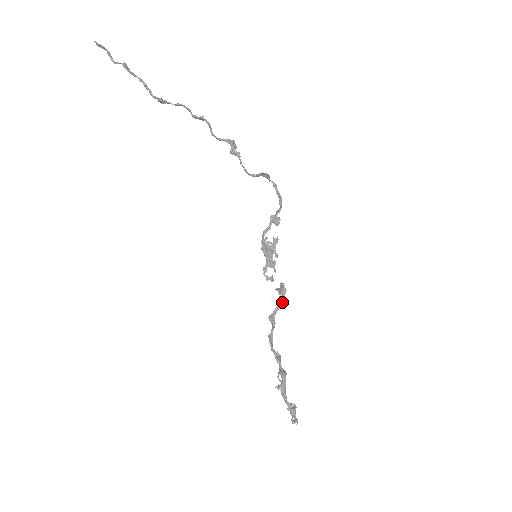
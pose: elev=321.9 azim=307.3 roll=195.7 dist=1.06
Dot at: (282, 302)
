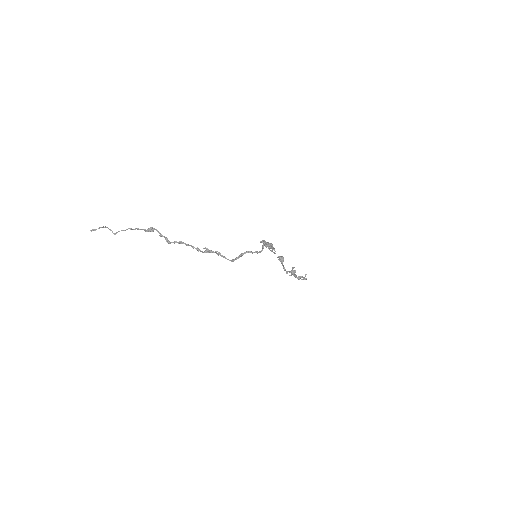
Dot at: (282, 263)
